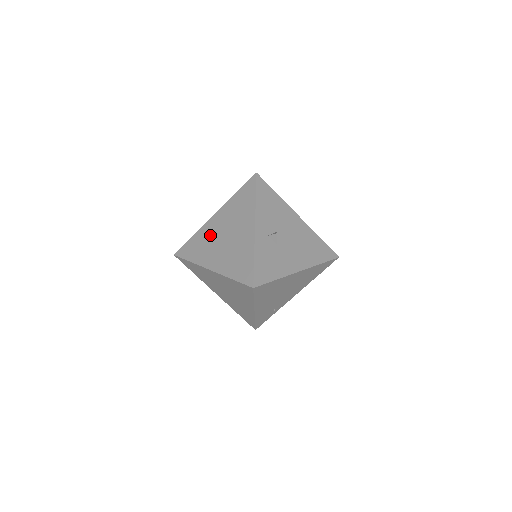
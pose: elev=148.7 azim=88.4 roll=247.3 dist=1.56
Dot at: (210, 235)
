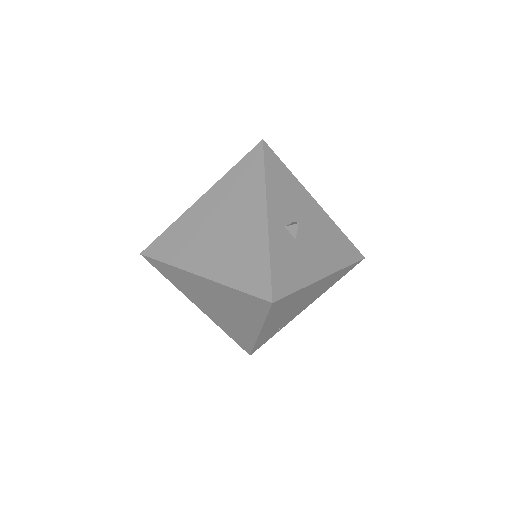
Dot at: (196, 226)
